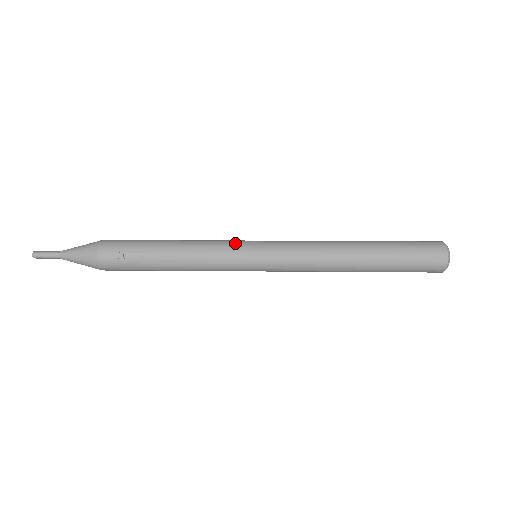
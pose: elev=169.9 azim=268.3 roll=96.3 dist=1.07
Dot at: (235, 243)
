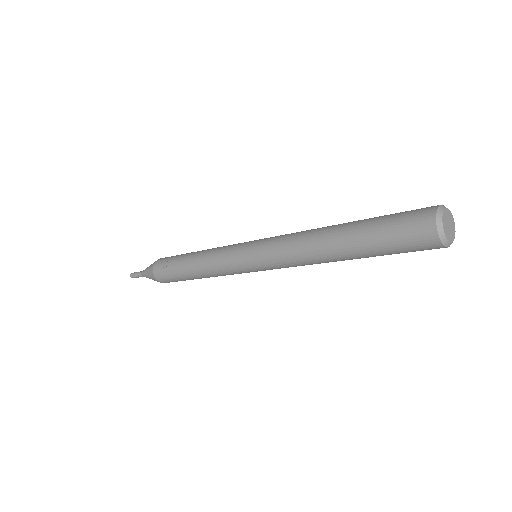
Dot at: occluded
